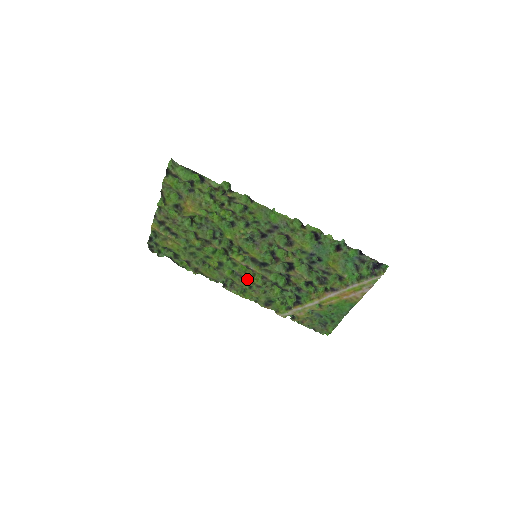
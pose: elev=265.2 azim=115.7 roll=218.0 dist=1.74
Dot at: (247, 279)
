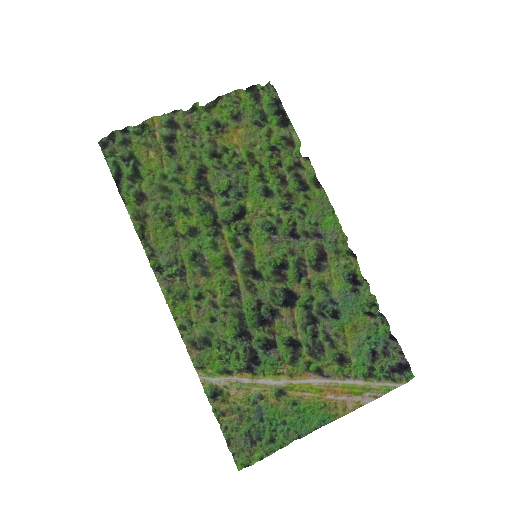
Dot at: (211, 279)
